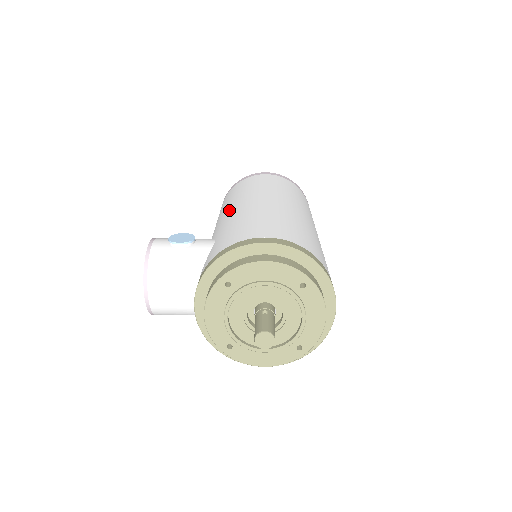
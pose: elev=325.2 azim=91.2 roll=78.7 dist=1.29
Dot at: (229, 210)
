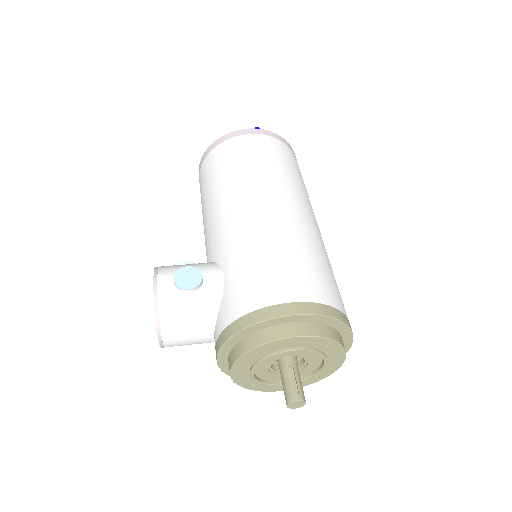
Dot at: (226, 215)
